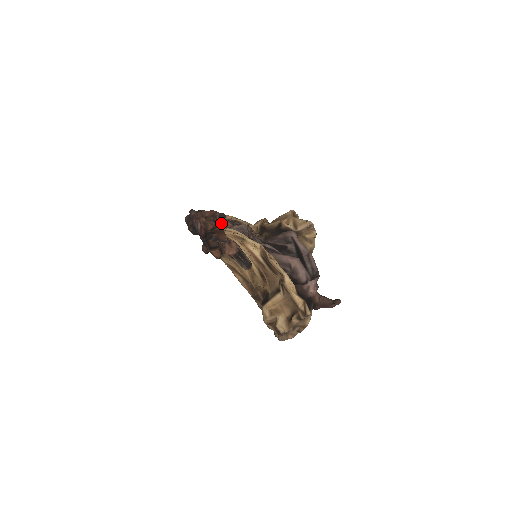
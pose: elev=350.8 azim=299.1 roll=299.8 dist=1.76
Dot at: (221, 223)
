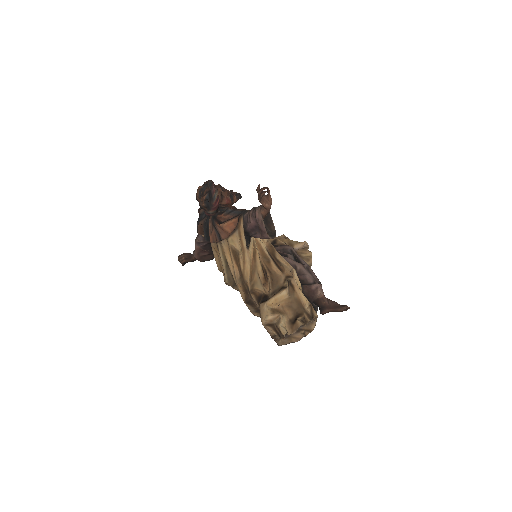
Dot at: occluded
